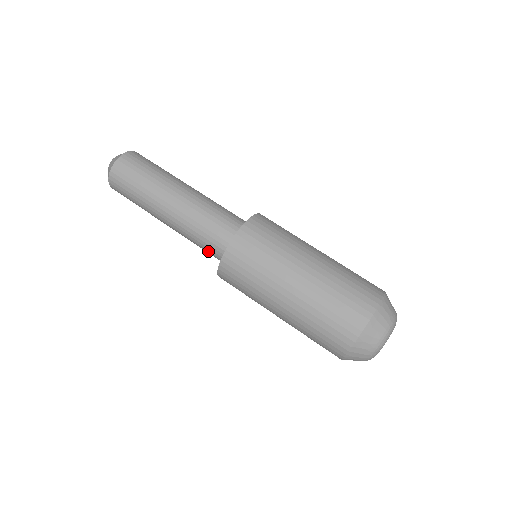
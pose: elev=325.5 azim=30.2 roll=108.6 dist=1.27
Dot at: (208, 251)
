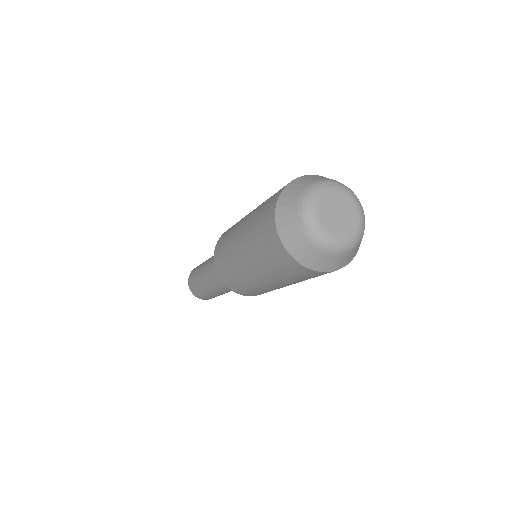
Dot at: occluded
